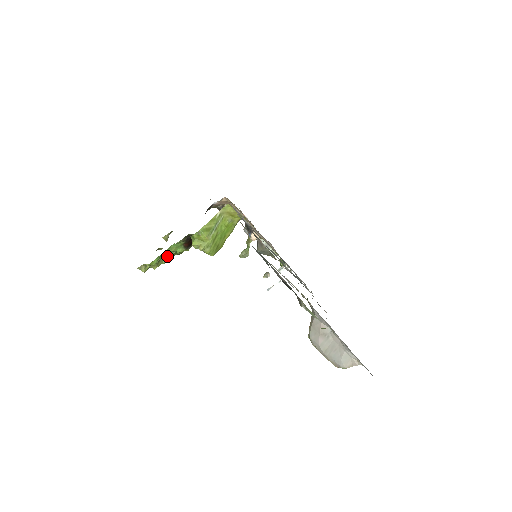
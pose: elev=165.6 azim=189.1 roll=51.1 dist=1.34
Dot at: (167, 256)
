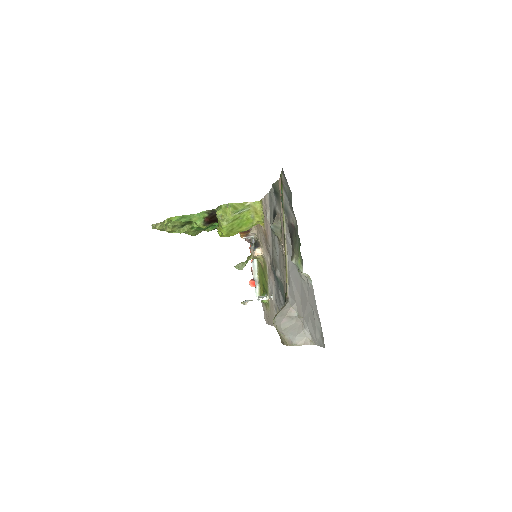
Dot at: (183, 227)
